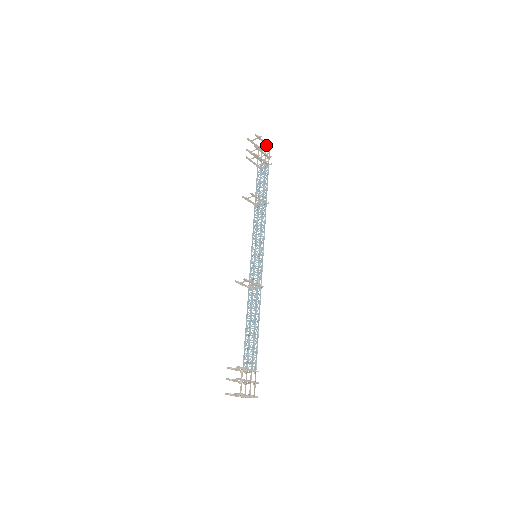
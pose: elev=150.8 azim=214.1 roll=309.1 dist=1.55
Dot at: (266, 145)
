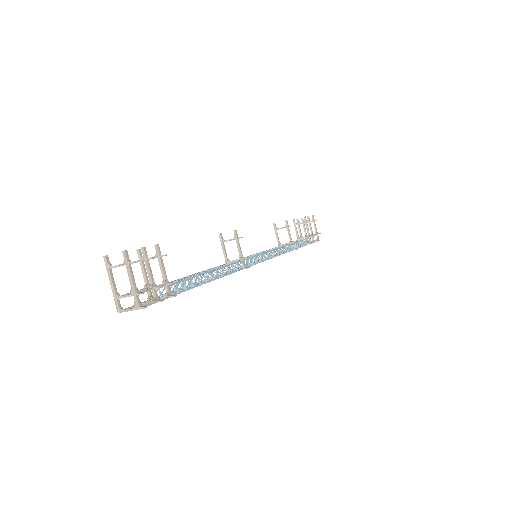
Dot at: (316, 234)
